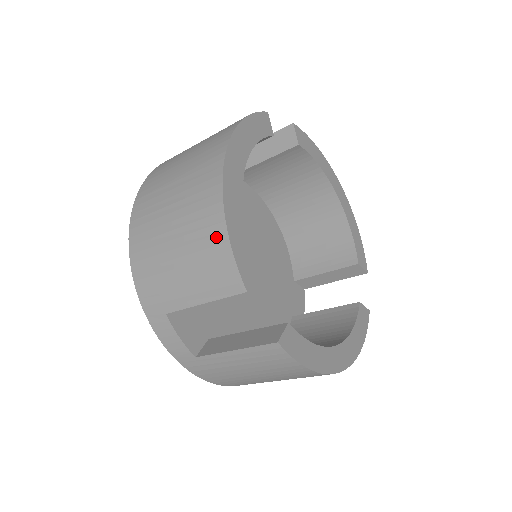
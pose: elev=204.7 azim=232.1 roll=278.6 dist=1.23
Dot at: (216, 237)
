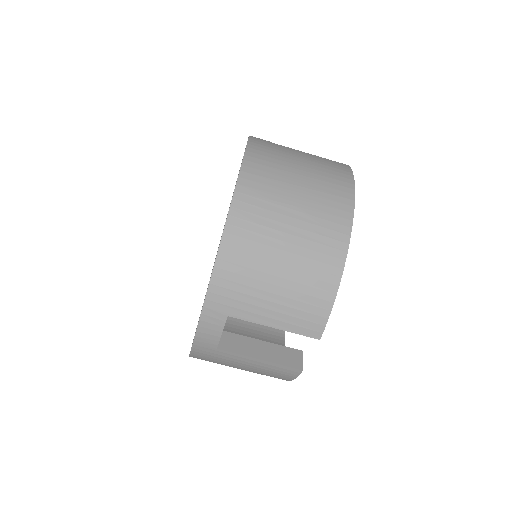
Dot at: (324, 293)
